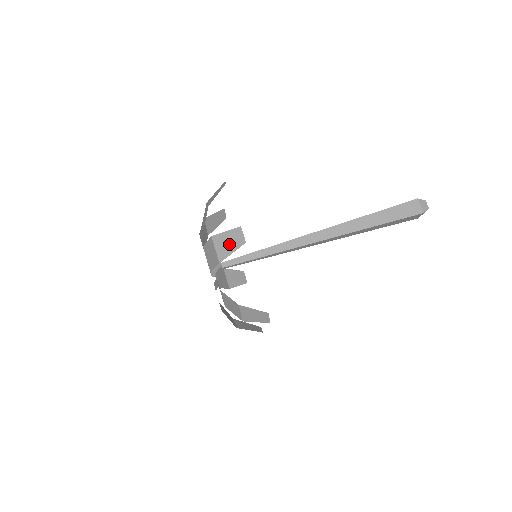
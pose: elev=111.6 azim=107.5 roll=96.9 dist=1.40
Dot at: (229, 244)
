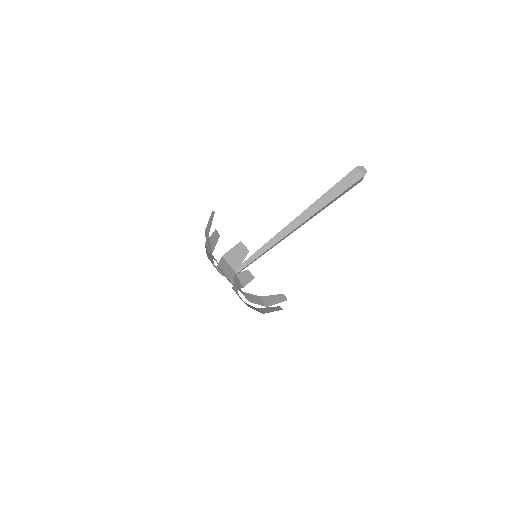
Dot at: (237, 257)
